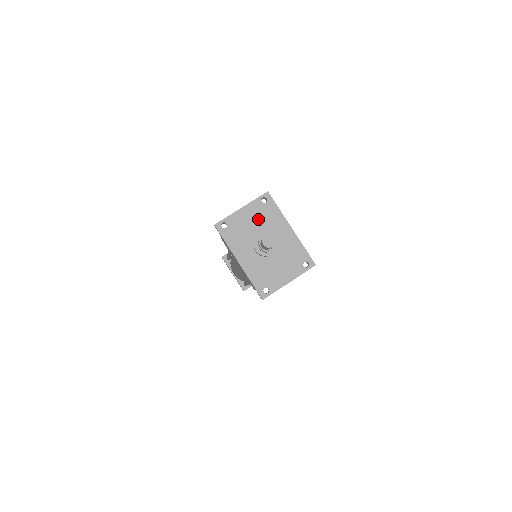
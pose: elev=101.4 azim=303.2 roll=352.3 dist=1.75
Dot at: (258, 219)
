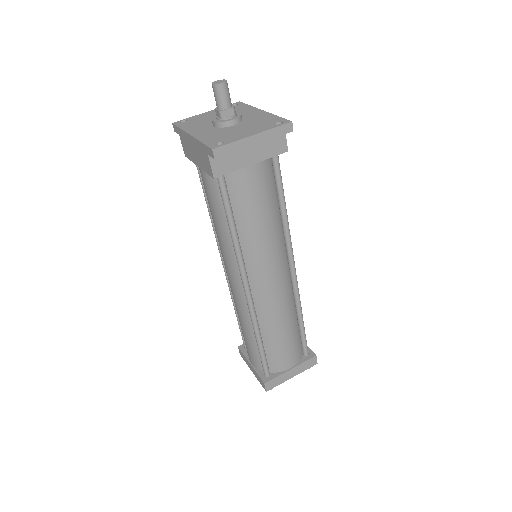
Dot at: occluded
